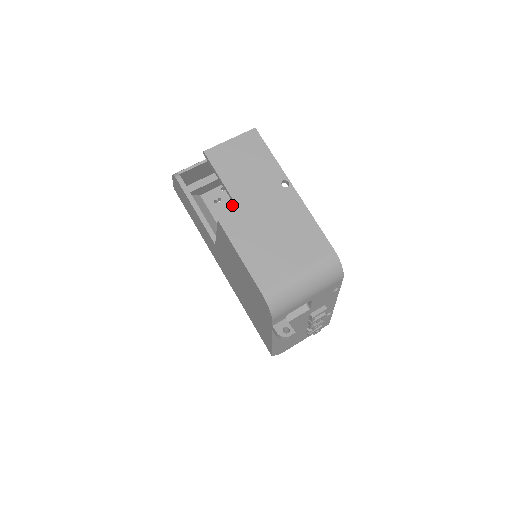
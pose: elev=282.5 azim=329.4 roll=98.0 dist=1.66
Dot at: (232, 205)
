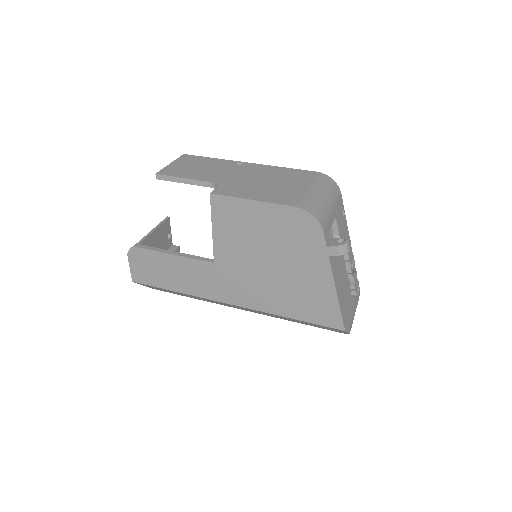
Dot at: occluded
